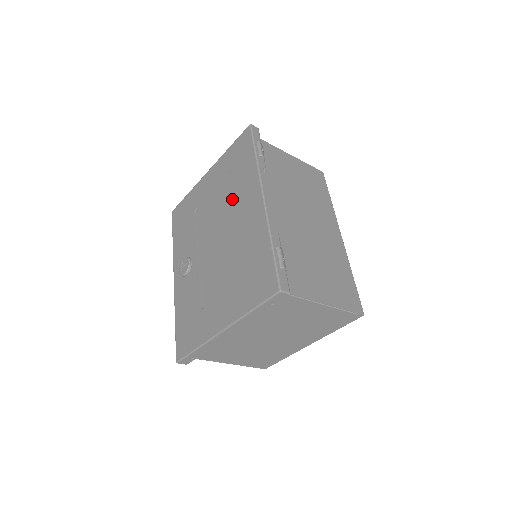
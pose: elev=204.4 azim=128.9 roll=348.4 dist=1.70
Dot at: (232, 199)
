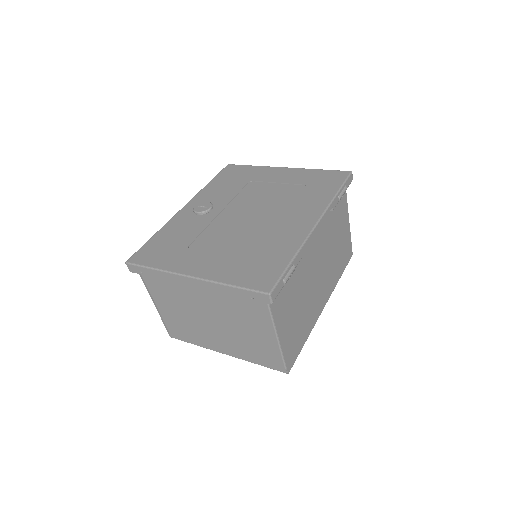
Dot at: (288, 202)
